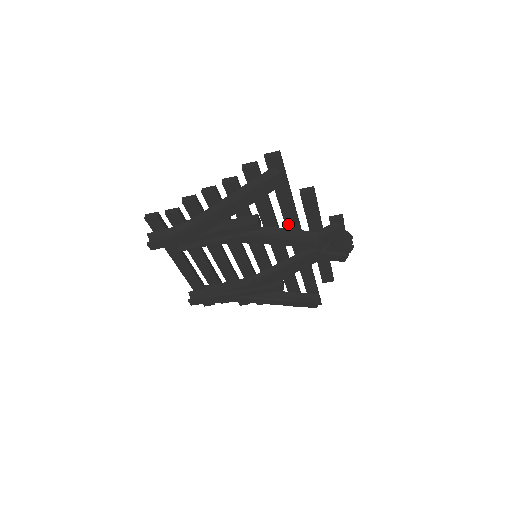
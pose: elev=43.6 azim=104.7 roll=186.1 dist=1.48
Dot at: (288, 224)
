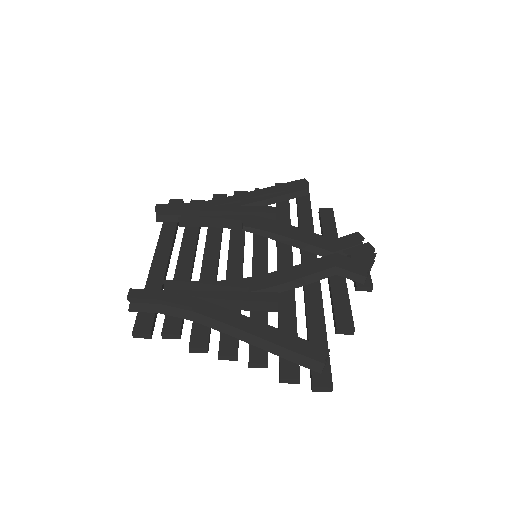
Dot at: occluded
